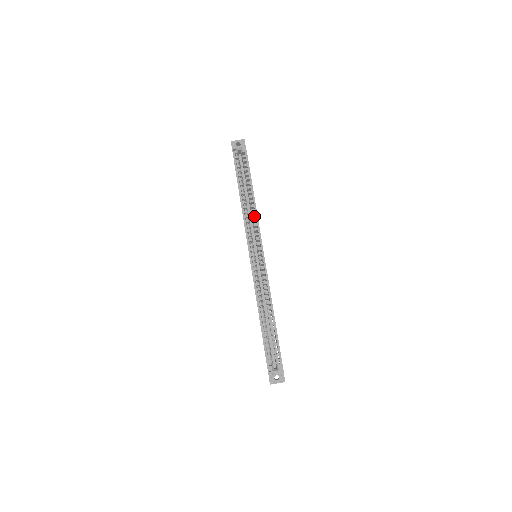
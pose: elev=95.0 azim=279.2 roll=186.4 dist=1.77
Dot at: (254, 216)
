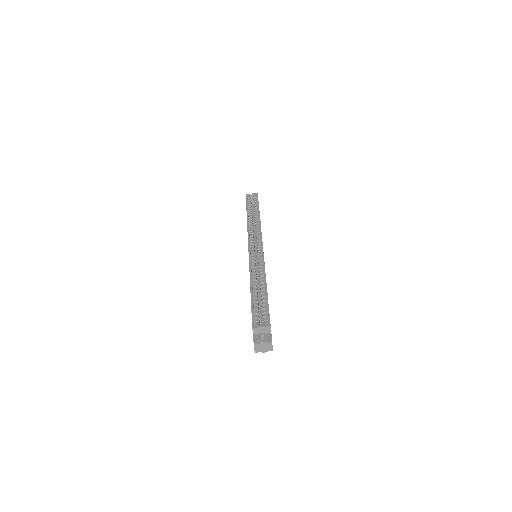
Dot at: (258, 228)
